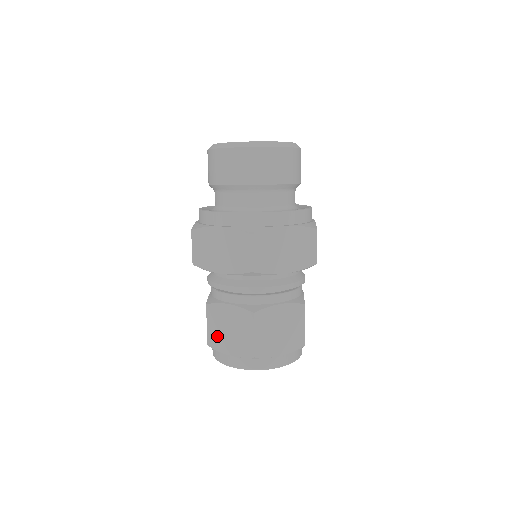
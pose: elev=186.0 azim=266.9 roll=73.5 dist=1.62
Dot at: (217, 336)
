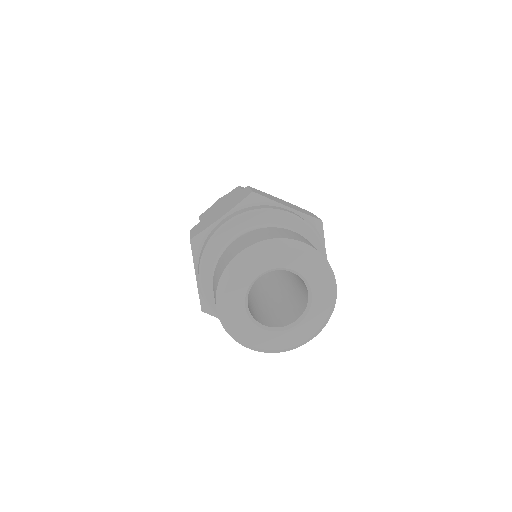
Dot at: occluded
